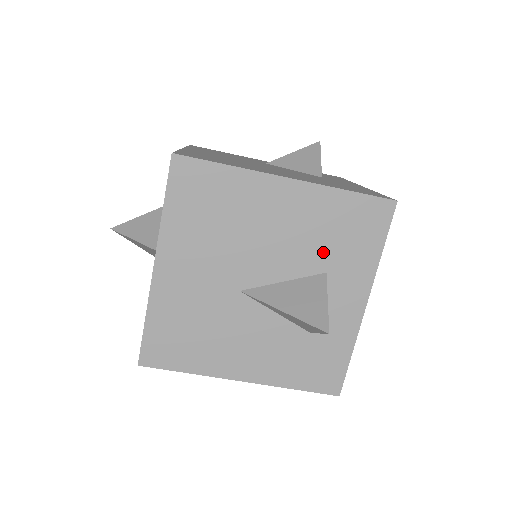
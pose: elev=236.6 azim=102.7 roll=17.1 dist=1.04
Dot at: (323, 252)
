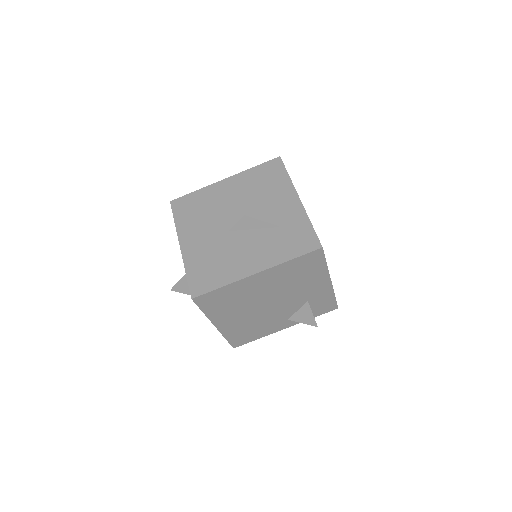
Dot at: (260, 192)
